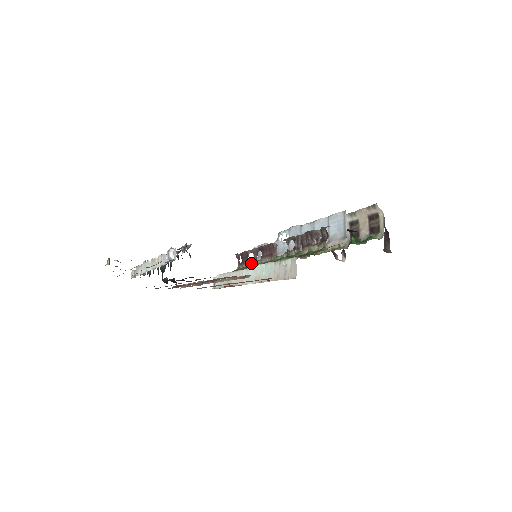
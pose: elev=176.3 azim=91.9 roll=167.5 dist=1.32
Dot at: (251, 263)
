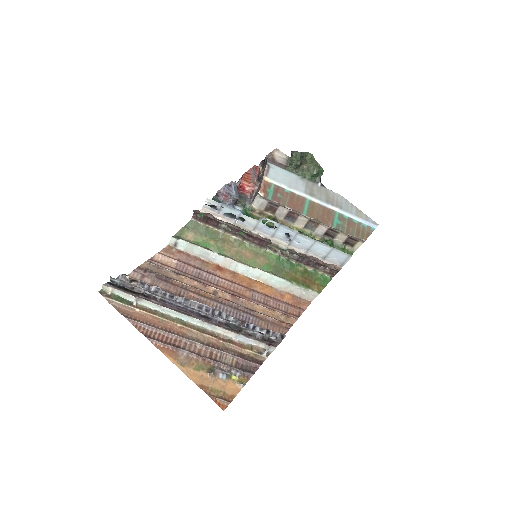
Dot at: (223, 231)
